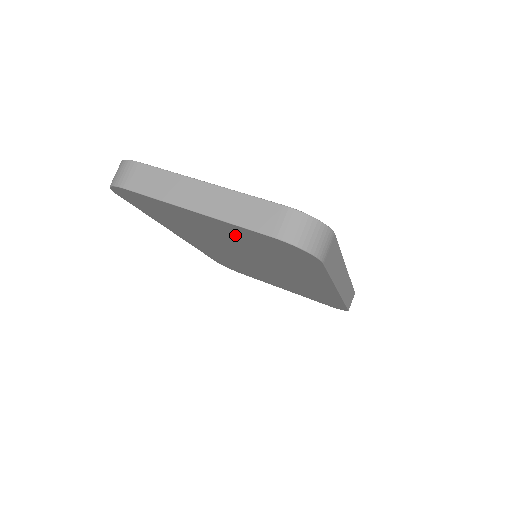
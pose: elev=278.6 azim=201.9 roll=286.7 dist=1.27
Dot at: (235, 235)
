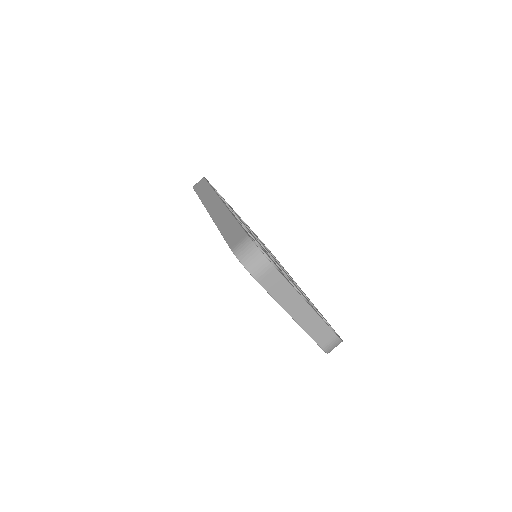
Dot at: occluded
